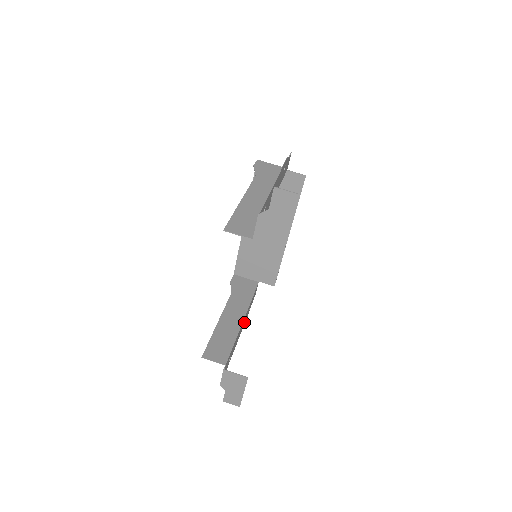
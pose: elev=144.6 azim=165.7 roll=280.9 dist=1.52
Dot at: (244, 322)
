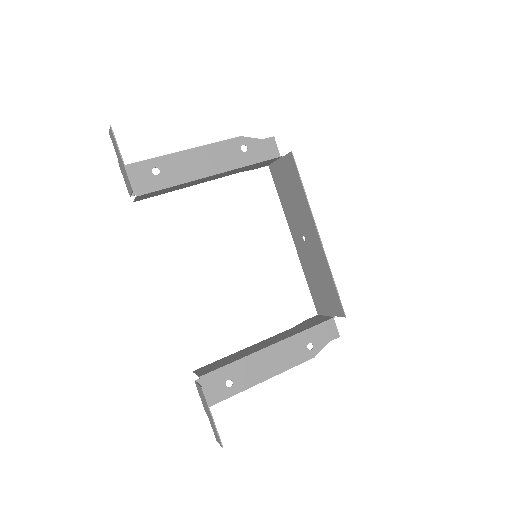
Dot at: (291, 359)
